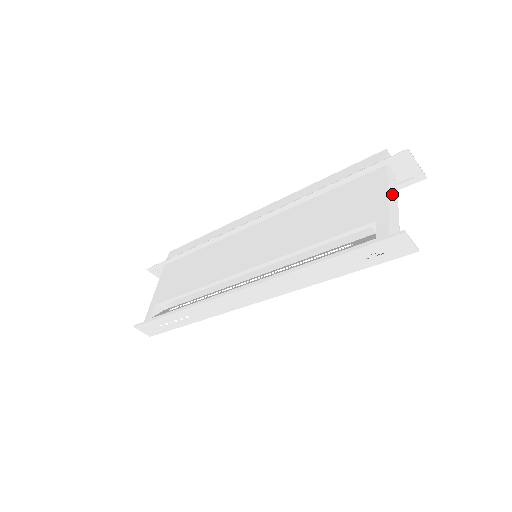
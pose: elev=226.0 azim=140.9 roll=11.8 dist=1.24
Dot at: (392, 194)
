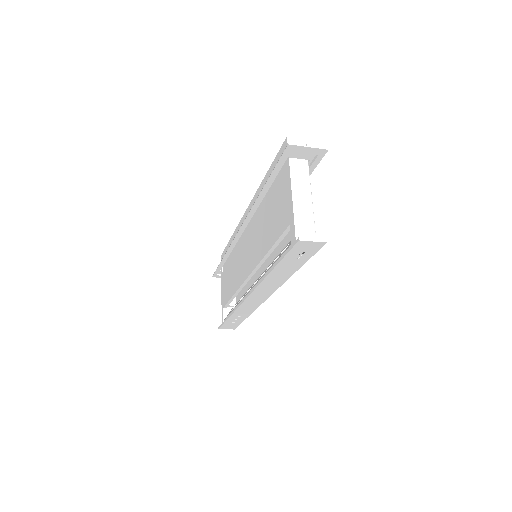
Dot at: (299, 187)
